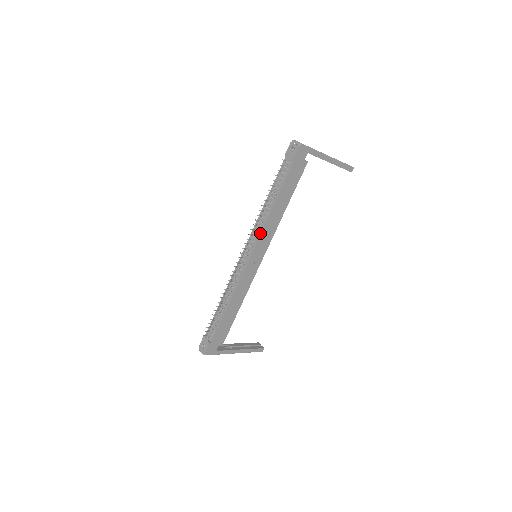
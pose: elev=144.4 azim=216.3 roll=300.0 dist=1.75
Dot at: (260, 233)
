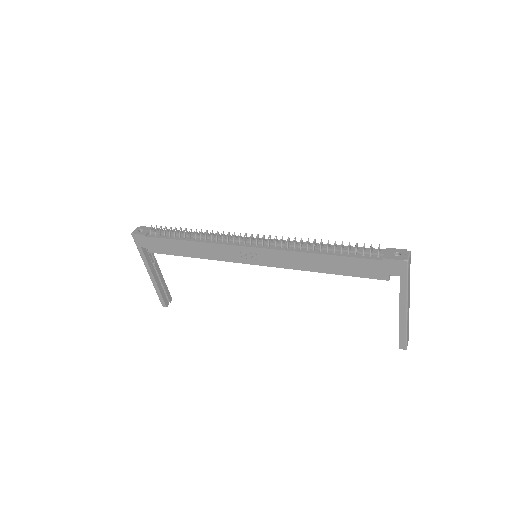
Dot at: (281, 249)
